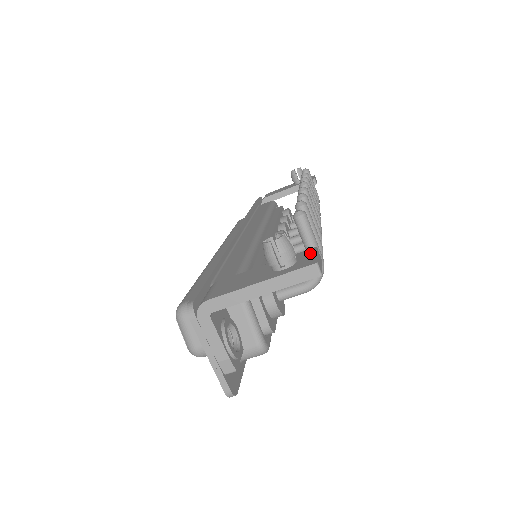
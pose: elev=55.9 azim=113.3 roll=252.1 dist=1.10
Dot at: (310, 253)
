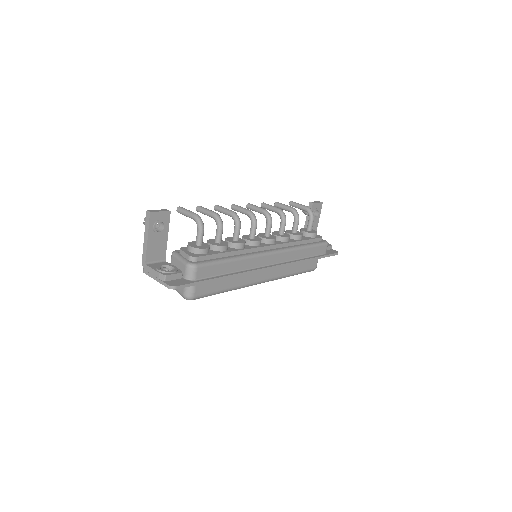
Dot at: occluded
